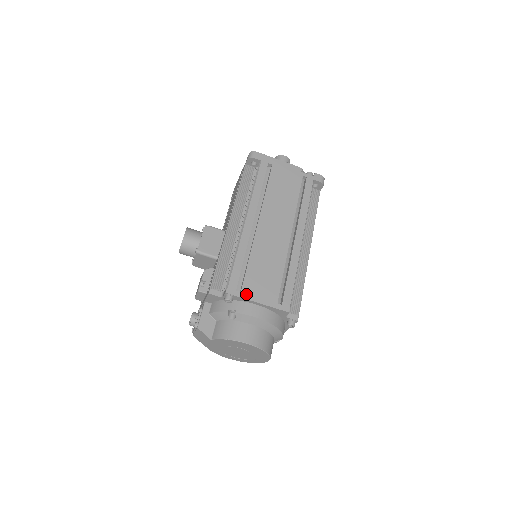
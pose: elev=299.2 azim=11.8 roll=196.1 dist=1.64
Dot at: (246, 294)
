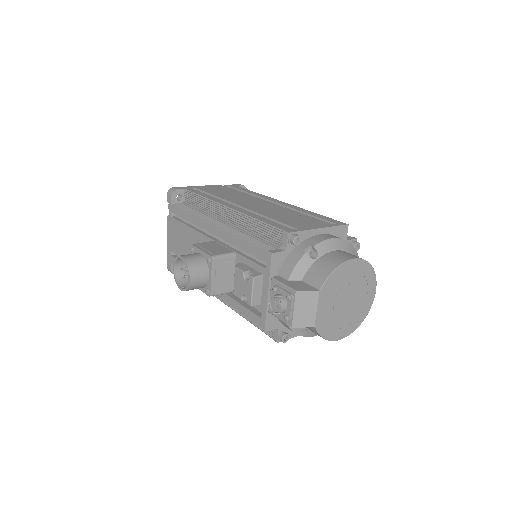
Dot at: (303, 228)
